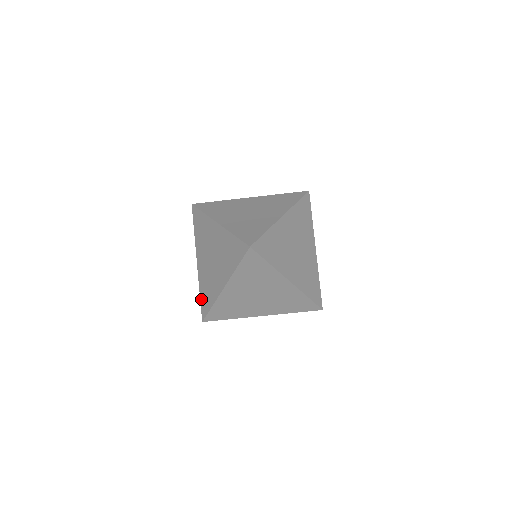
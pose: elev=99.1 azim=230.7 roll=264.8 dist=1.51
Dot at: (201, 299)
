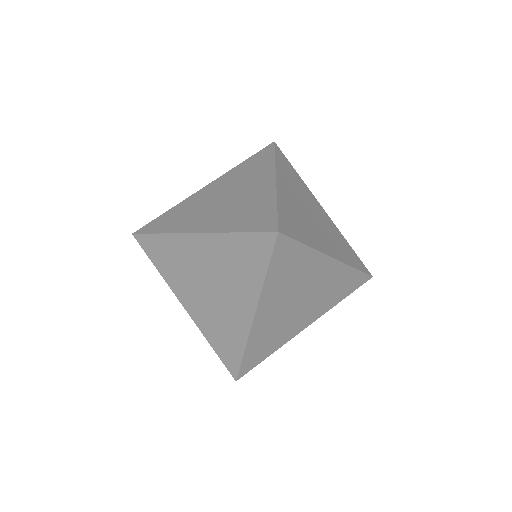
Dot at: (218, 352)
